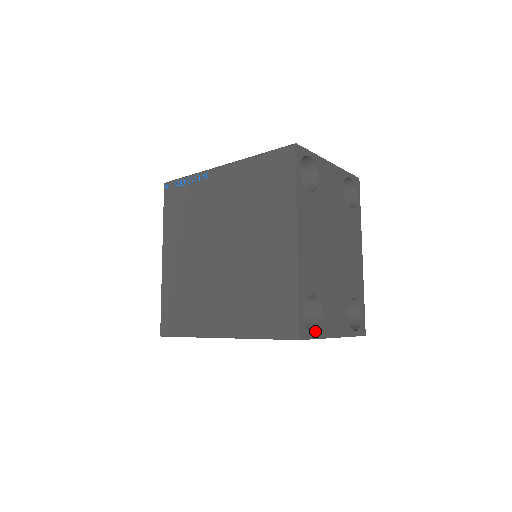
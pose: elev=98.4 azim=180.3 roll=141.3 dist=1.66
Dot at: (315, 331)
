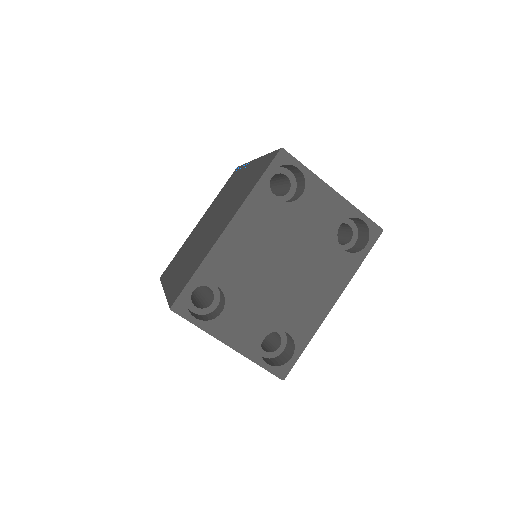
Dot at: (201, 319)
